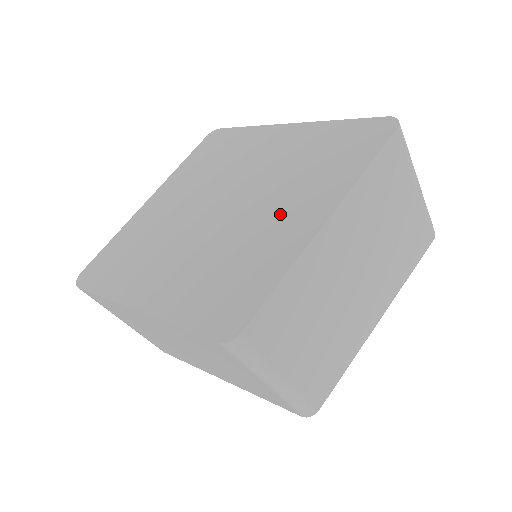
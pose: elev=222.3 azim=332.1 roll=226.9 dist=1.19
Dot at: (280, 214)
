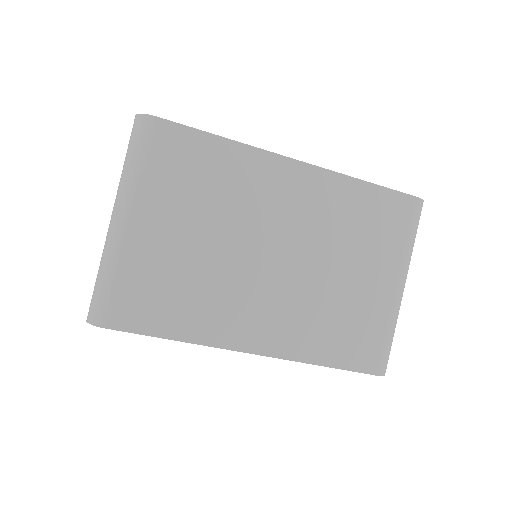
Dot at: occluded
